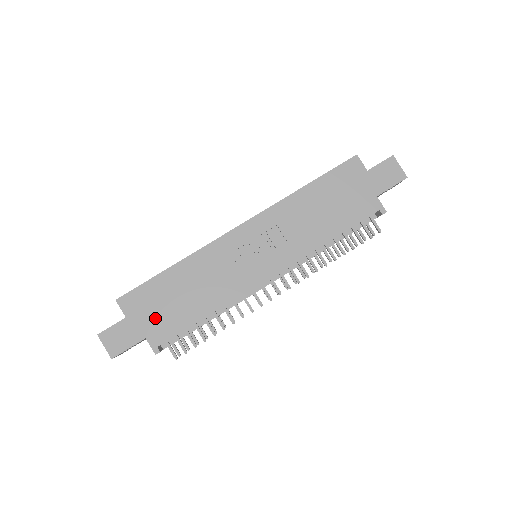
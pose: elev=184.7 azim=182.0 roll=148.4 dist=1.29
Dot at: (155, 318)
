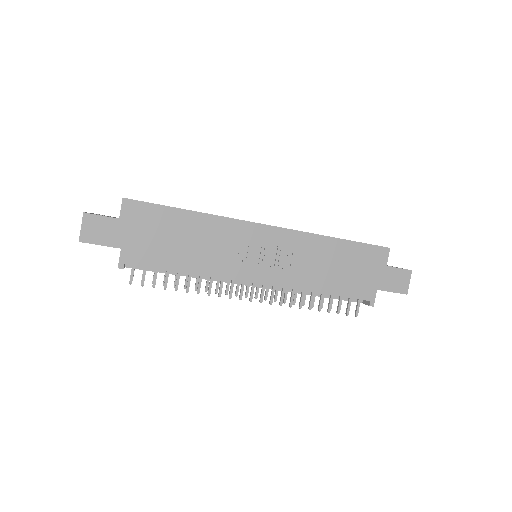
Dot at: (142, 239)
